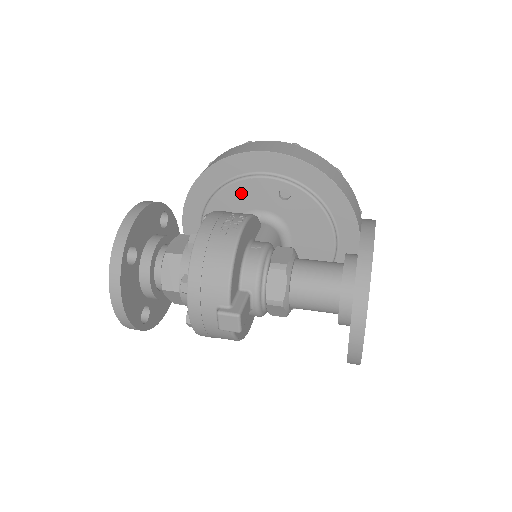
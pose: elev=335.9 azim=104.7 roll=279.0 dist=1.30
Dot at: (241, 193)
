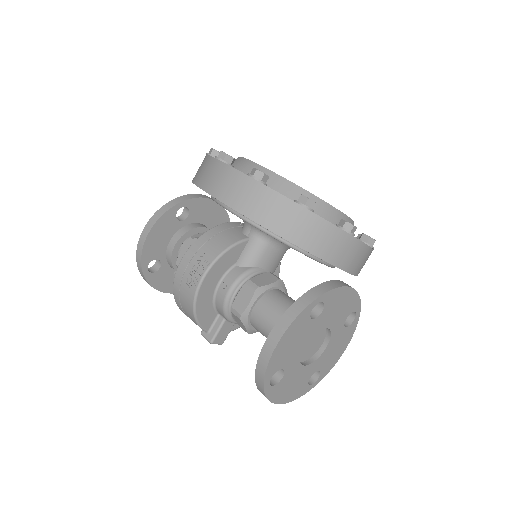
Dot at: occluded
